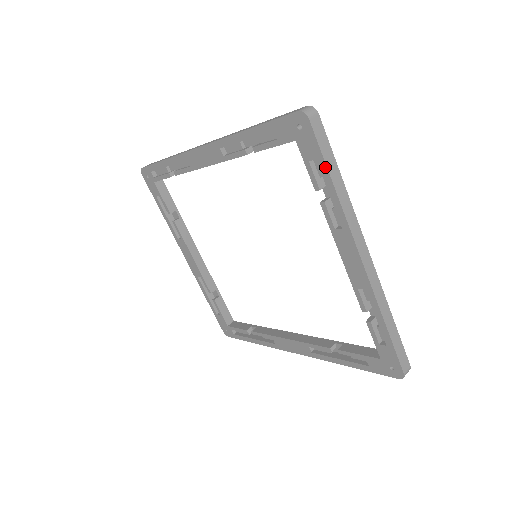
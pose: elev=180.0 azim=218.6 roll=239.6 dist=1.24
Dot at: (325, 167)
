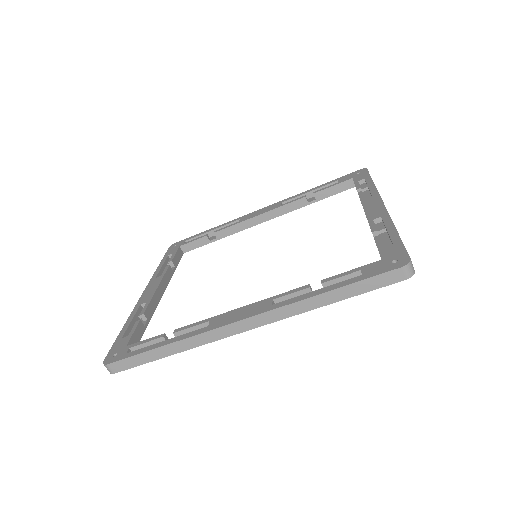
Dot at: (370, 179)
